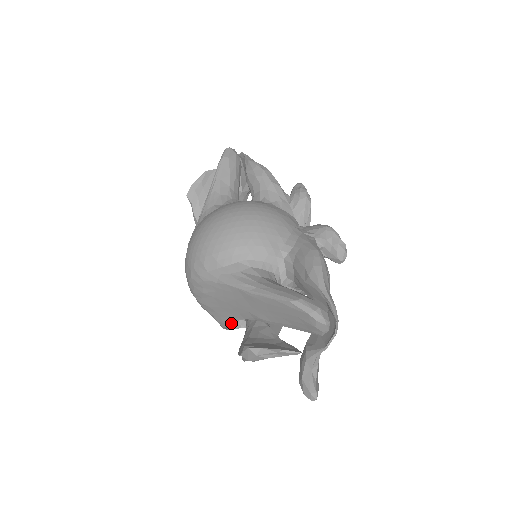
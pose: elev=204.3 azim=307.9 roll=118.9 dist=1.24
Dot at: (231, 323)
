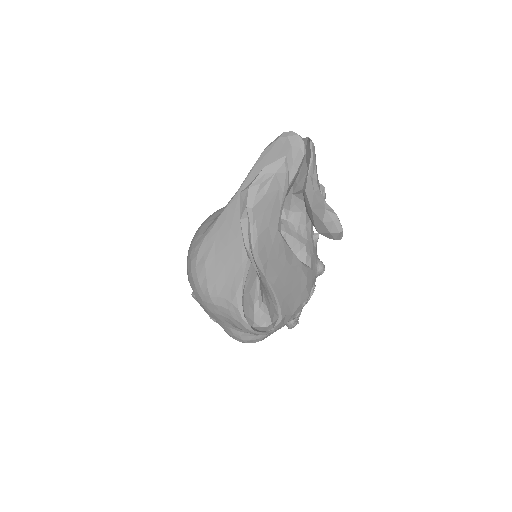
Dot at: (254, 328)
